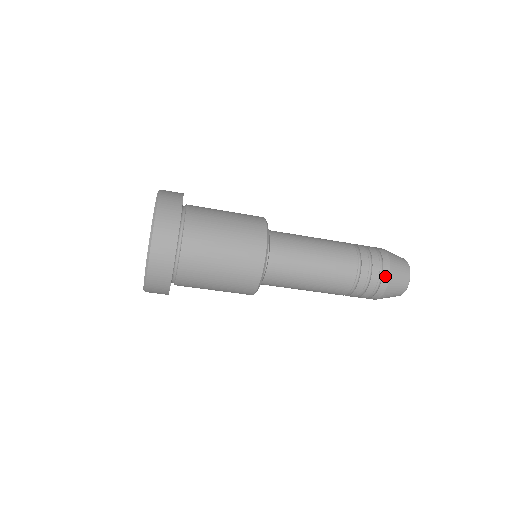
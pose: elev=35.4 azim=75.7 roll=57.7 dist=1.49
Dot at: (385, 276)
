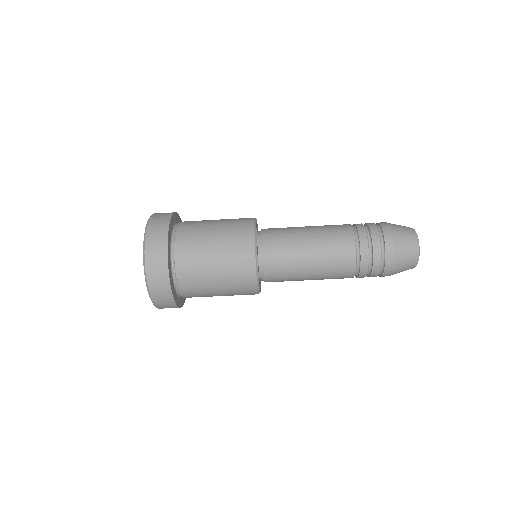
Dot at: (385, 230)
